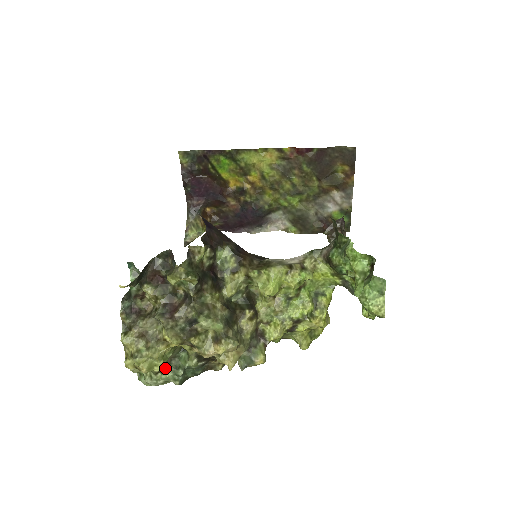
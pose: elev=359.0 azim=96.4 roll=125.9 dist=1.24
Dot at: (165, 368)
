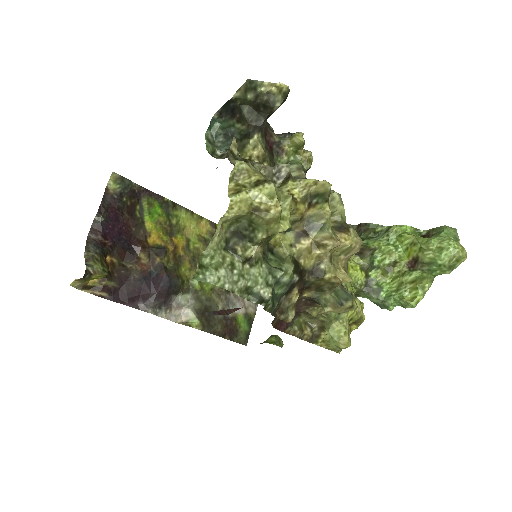
Dot at: (261, 255)
